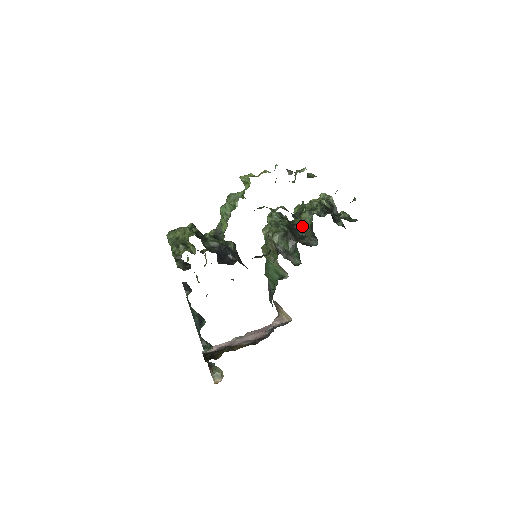
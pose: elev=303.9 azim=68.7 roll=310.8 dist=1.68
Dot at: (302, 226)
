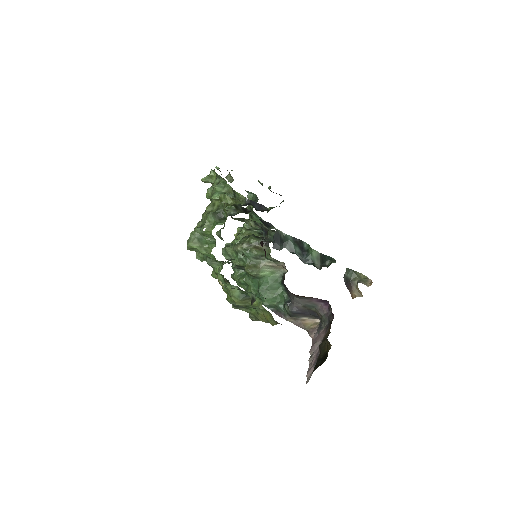
Dot at: occluded
